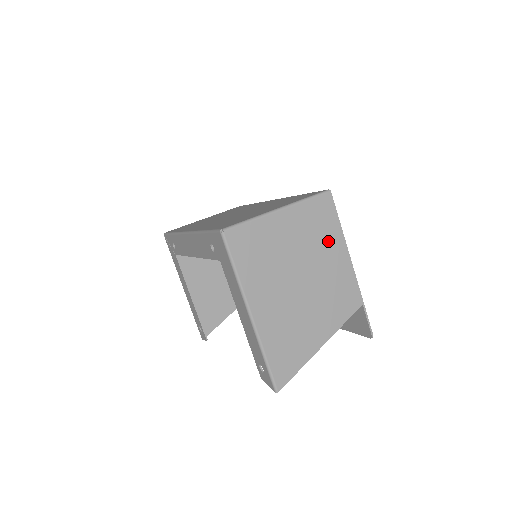
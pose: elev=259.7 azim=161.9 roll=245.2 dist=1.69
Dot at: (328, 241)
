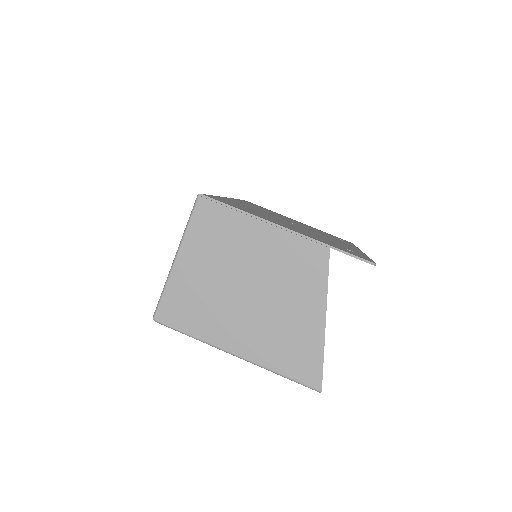
Dot at: (240, 235)
